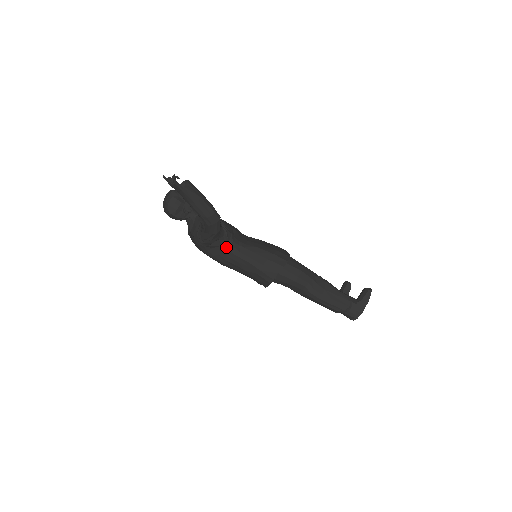
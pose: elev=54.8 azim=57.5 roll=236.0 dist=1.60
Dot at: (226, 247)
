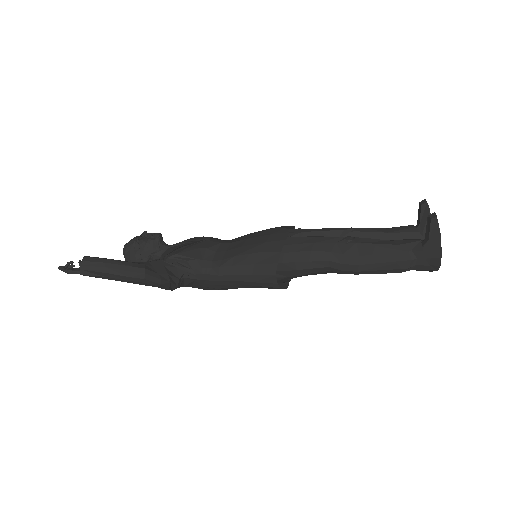
Dot at: (200, 279)
